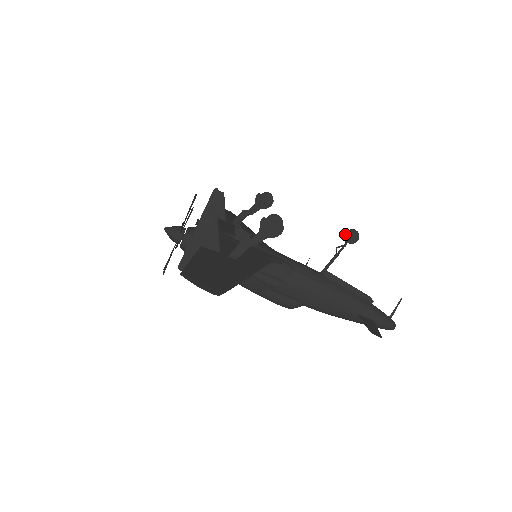
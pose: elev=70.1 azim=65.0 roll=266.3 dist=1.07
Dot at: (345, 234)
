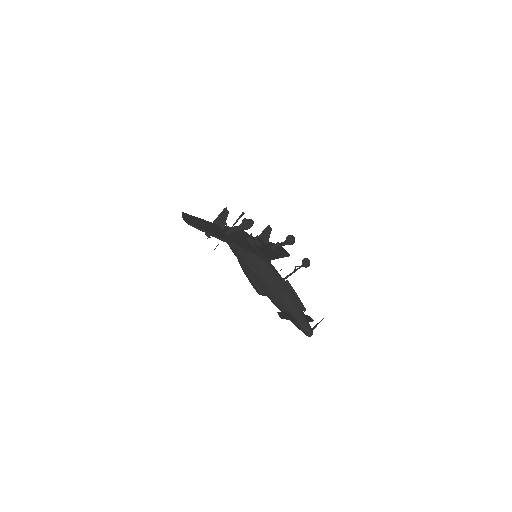
Dot at: (303, 260)
